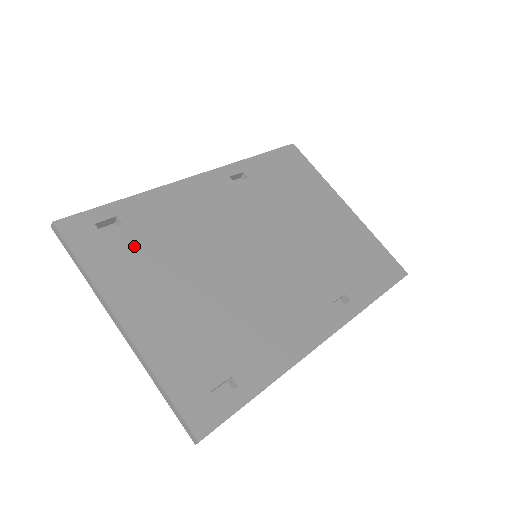
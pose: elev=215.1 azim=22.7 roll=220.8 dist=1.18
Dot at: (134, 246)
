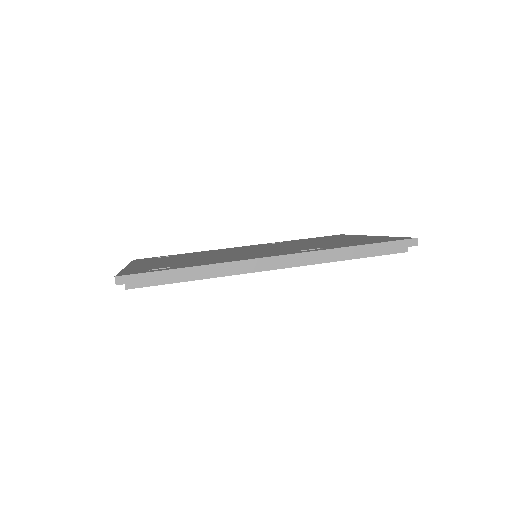
Dot at: occluded
